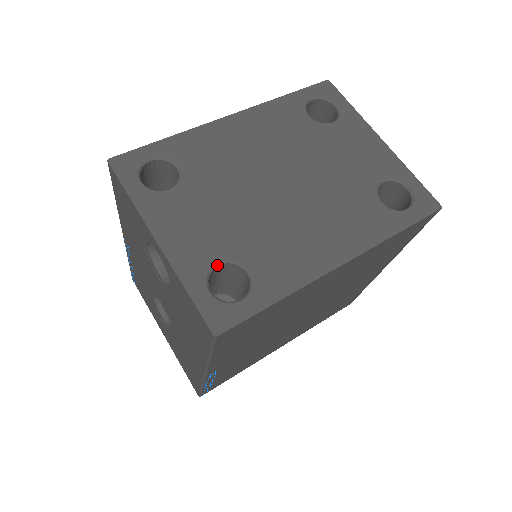
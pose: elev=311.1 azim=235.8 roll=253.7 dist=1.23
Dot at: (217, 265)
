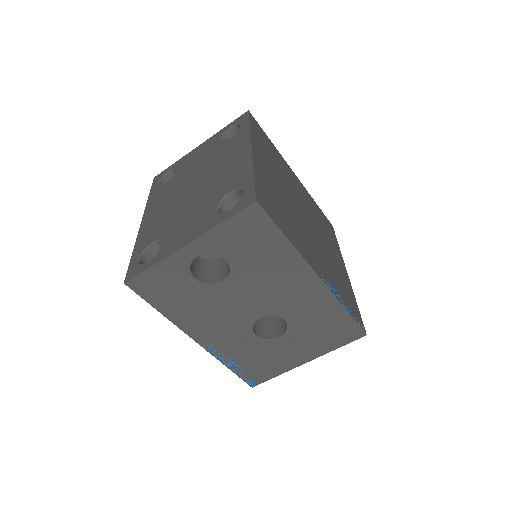
Dot at: (217, 210)
